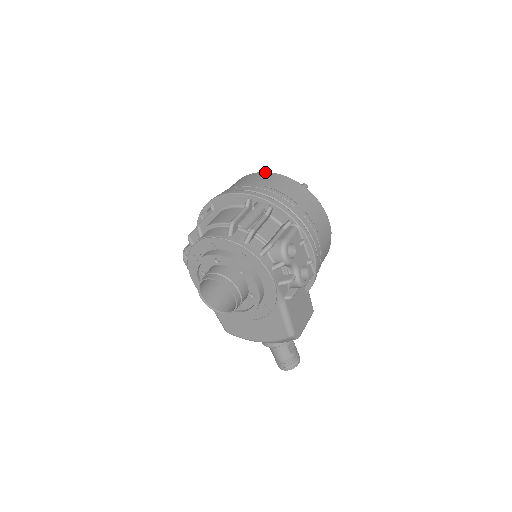
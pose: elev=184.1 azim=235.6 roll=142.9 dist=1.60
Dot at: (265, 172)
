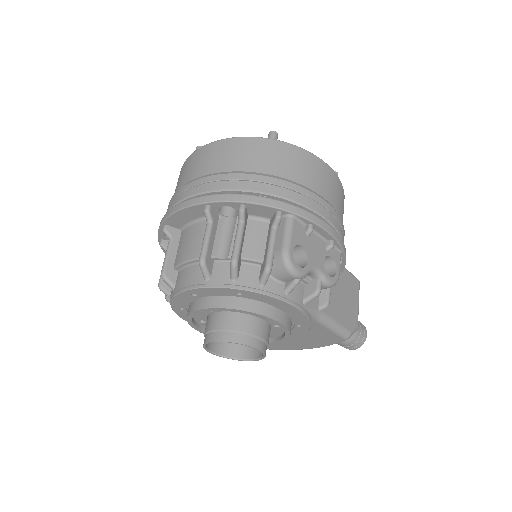
Dot at: (210, 144)
